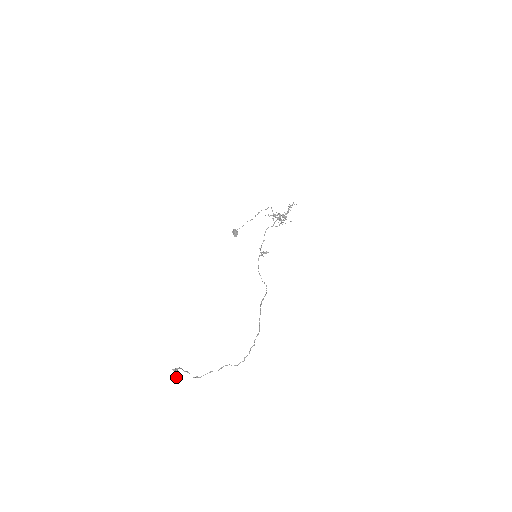
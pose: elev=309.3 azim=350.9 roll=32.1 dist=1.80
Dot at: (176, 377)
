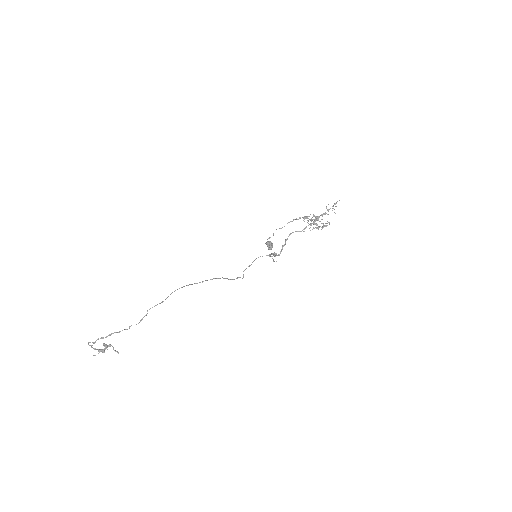
Dot at: (91, 345)
